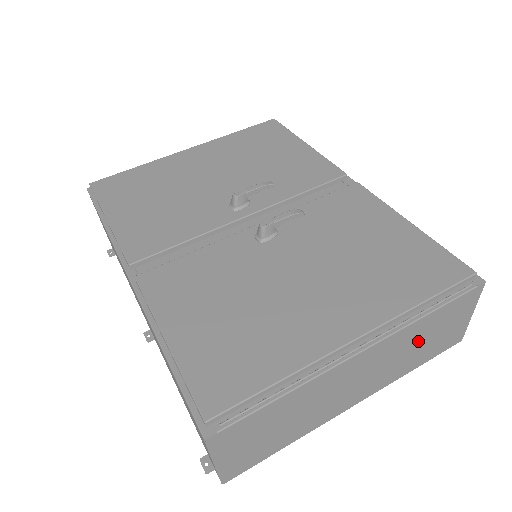
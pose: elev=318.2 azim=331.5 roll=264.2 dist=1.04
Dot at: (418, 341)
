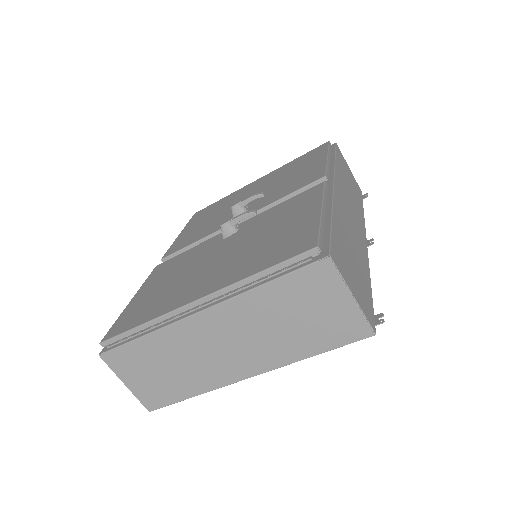
Dot at: (280, 317)
